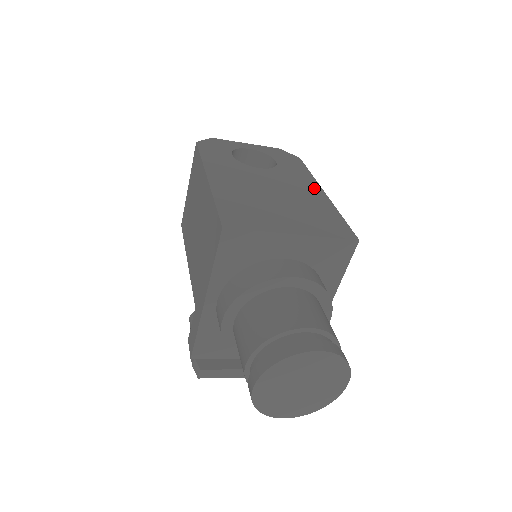
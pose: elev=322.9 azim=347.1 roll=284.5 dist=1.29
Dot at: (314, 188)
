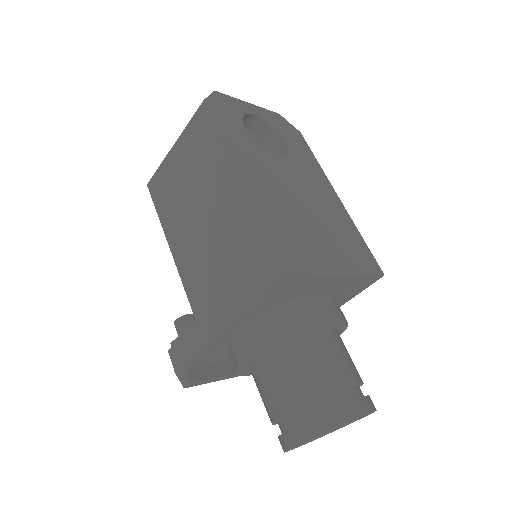
Dot at: (329, 190)
